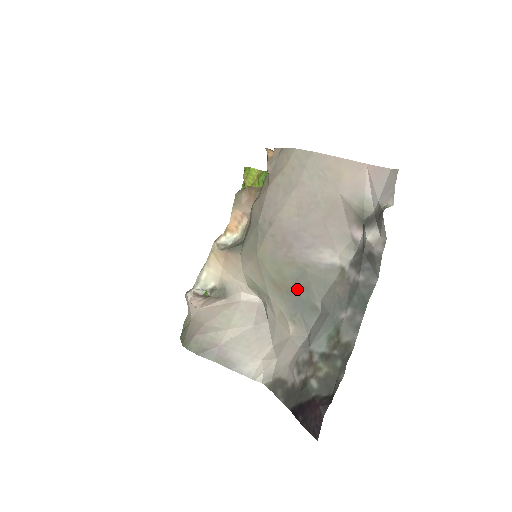
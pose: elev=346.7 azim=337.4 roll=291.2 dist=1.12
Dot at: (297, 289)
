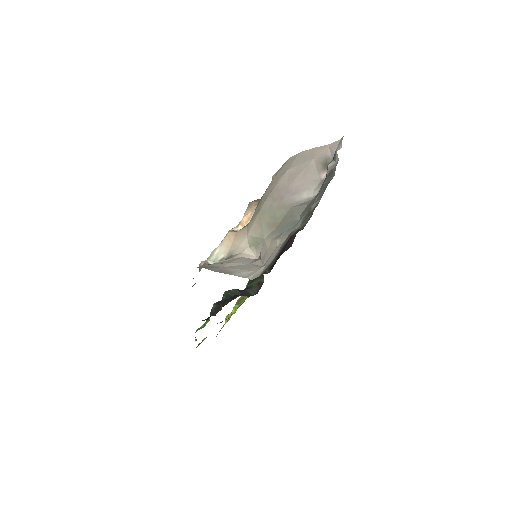
Dot at: (285, 220)
